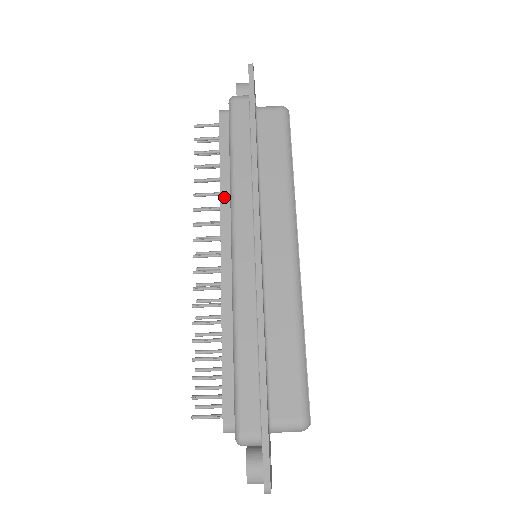
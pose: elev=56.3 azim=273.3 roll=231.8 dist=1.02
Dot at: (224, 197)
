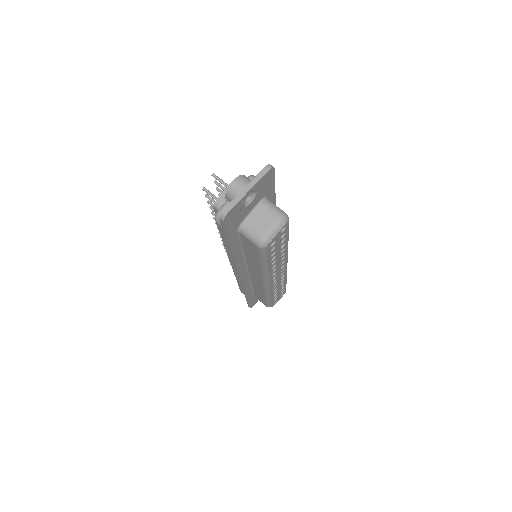
Dot at: occluded
